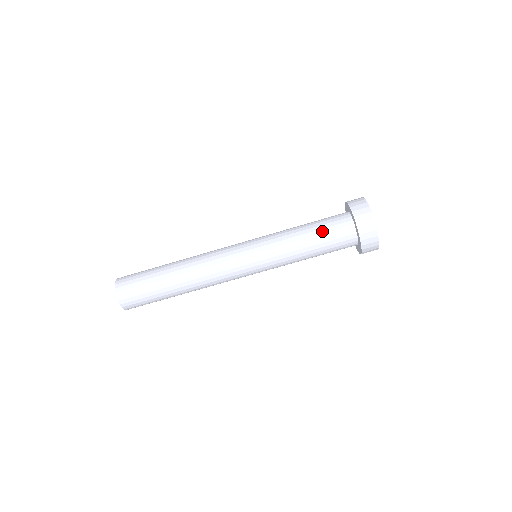
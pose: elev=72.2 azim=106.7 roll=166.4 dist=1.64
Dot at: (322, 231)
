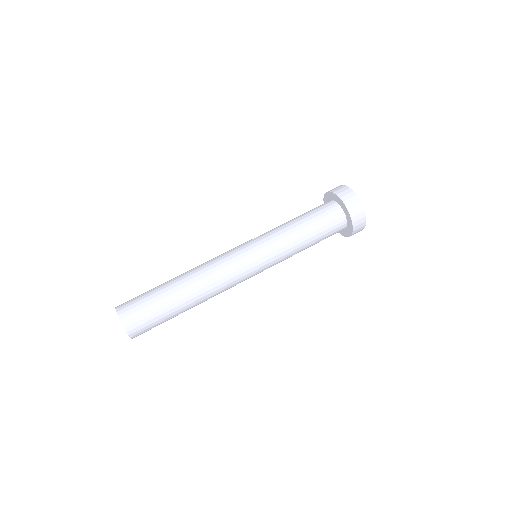
Dot at: (308, 212)
